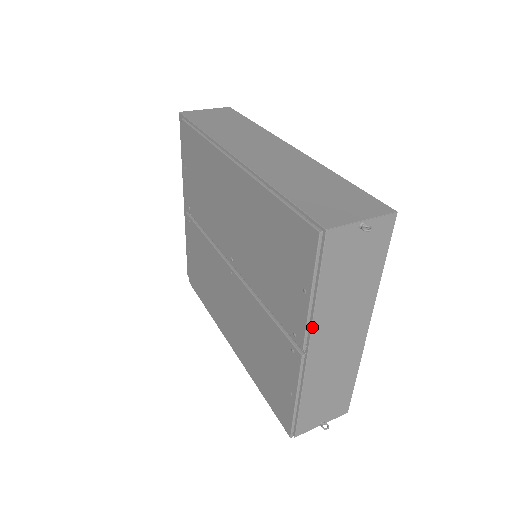
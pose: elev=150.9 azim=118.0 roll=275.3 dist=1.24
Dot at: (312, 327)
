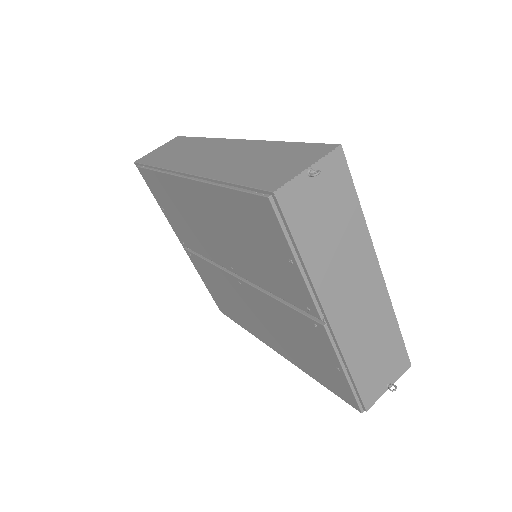
Dot at: (317, 293)
